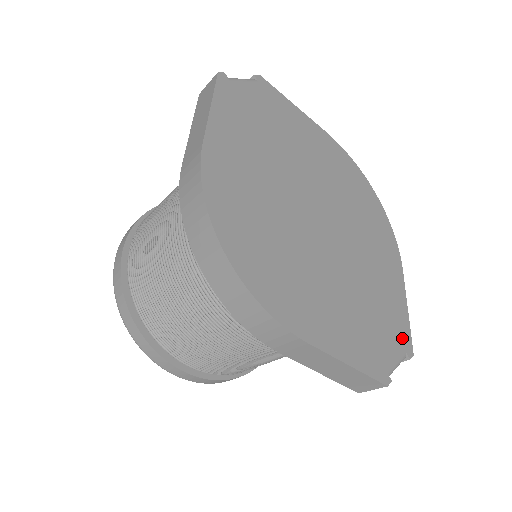
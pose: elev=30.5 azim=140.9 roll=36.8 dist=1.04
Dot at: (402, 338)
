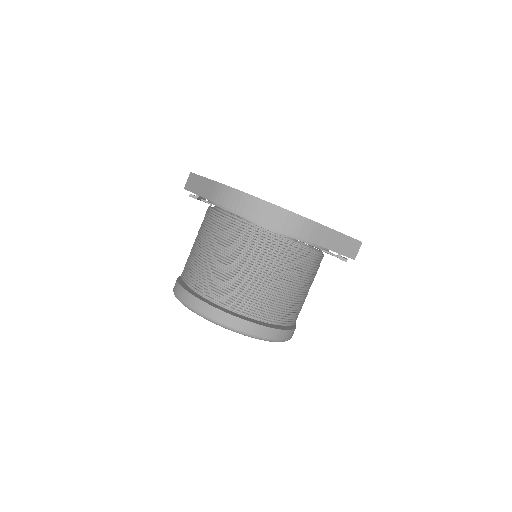
Dot at: occluded
